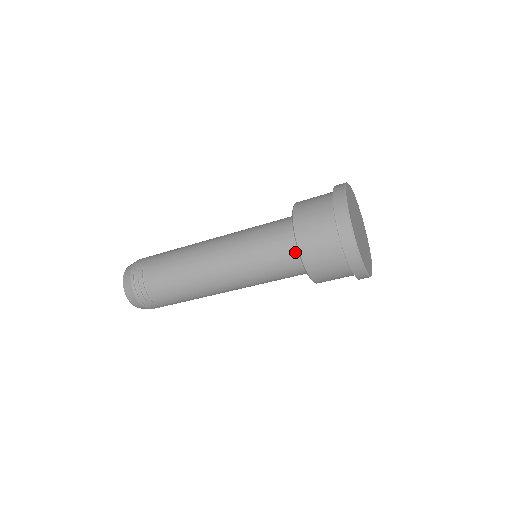
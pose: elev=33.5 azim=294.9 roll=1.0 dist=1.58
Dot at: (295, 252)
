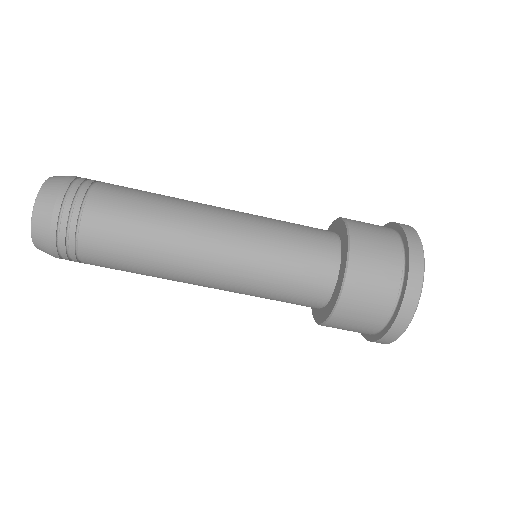
Dot at: (322, 298)
